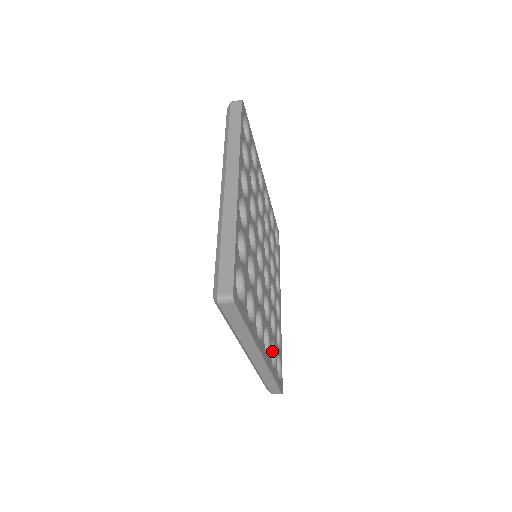
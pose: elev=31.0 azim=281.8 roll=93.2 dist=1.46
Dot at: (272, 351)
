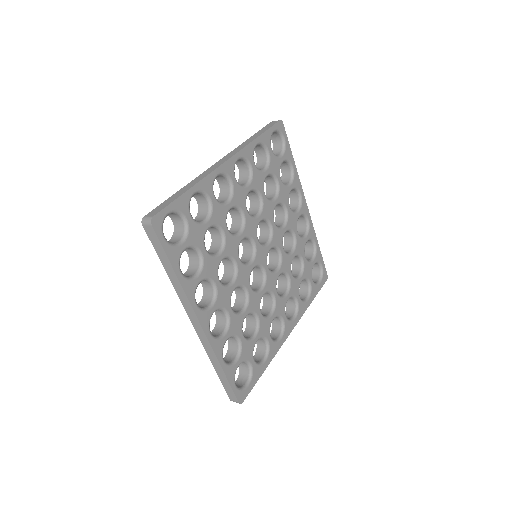
Dot at: (305, 280)
